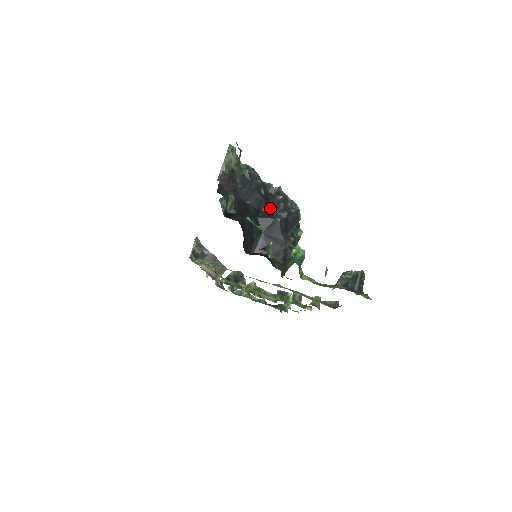
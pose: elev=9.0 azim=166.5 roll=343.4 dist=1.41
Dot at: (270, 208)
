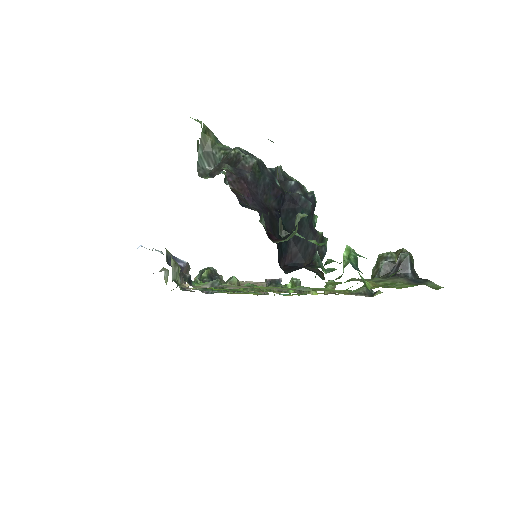
Dot at: (291, 203)
